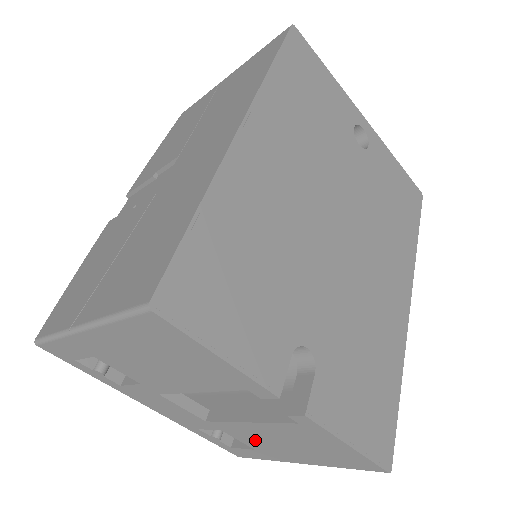
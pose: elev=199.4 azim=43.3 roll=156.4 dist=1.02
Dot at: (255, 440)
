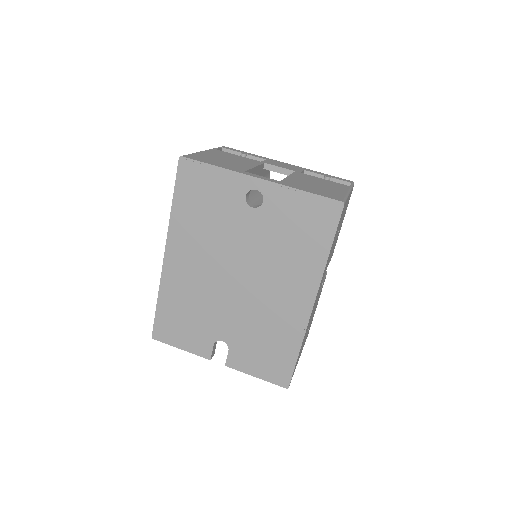
Dot at: occluded
